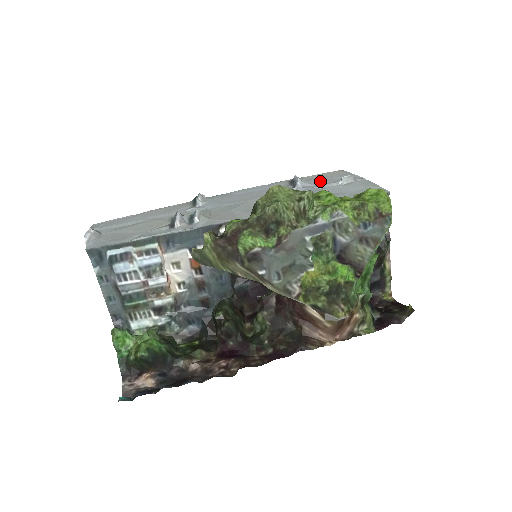
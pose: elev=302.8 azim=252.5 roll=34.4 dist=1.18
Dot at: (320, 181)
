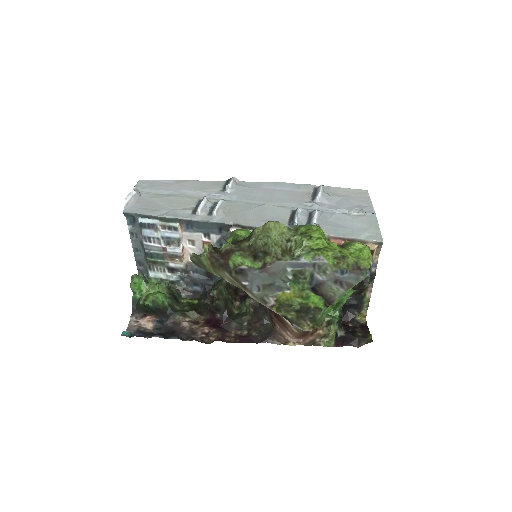
Dot at: (338, 200)
